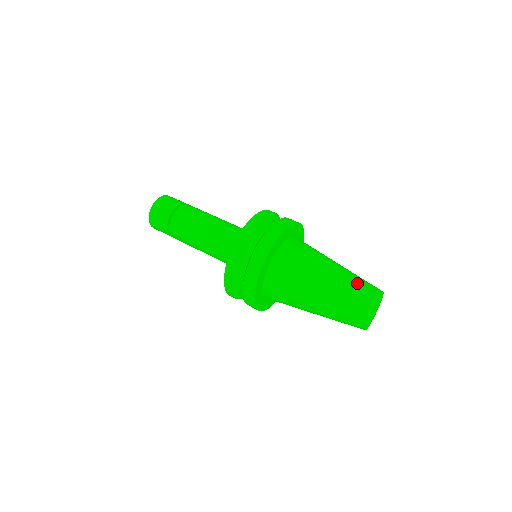
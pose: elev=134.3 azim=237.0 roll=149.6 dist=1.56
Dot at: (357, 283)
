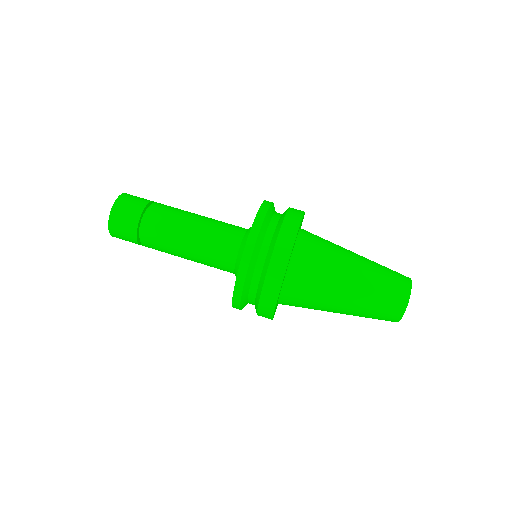
Dot at: (386, 272)
